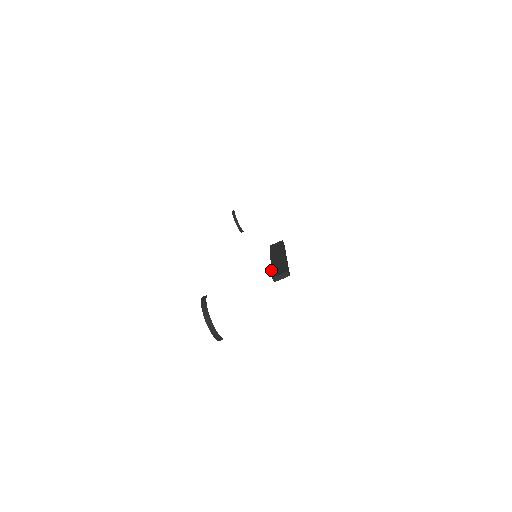
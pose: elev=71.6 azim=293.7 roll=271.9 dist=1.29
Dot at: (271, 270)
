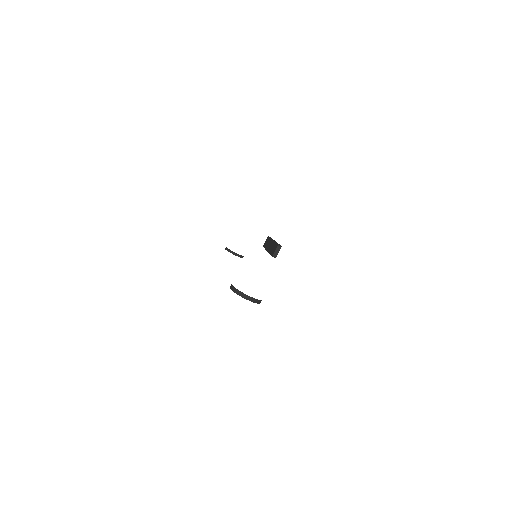
Dot at: (270, 254)
